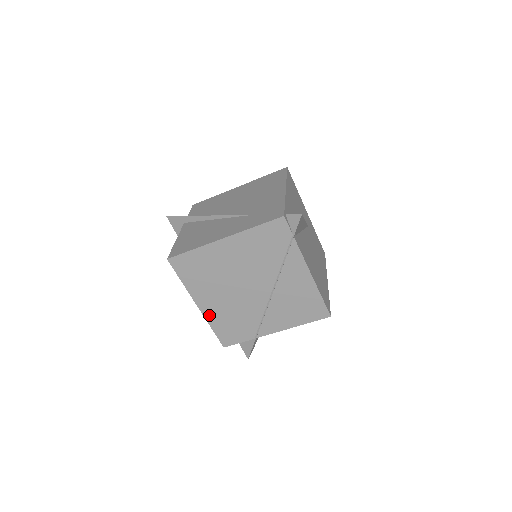
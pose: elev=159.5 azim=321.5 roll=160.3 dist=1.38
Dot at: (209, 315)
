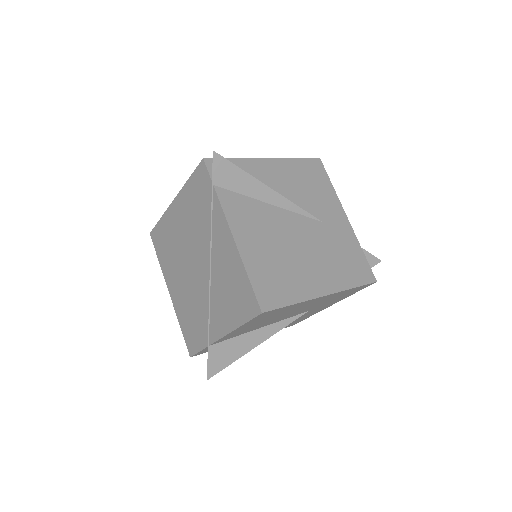
Dot at: (177, 306)
